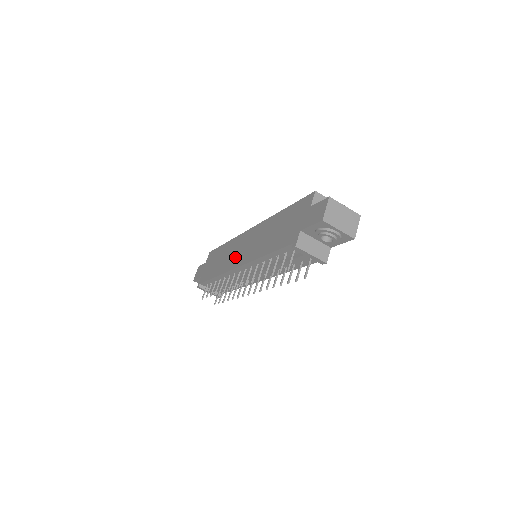
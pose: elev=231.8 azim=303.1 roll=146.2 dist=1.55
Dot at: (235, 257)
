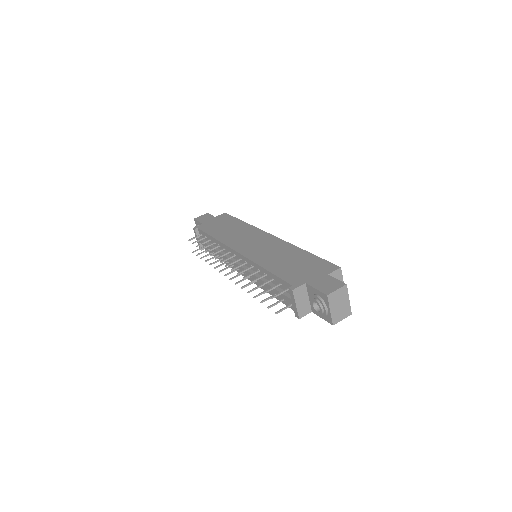
Dot at: (242, 242)
